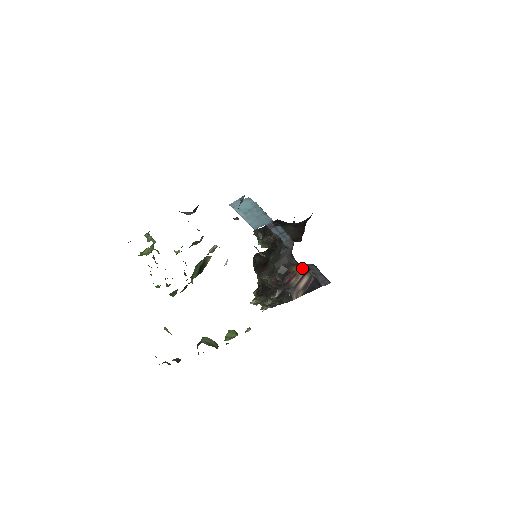
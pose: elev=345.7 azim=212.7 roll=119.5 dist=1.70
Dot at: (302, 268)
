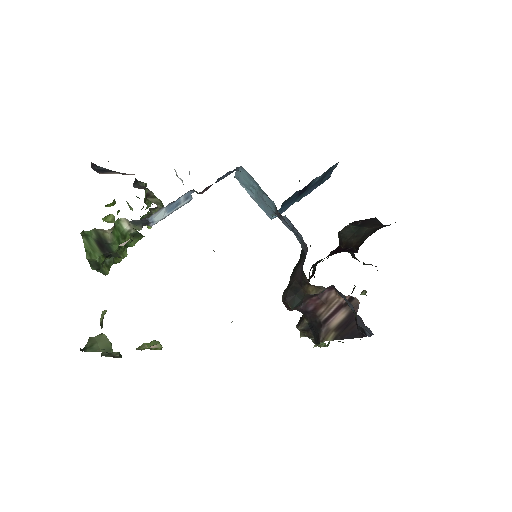
Dot at: (336, 294)
